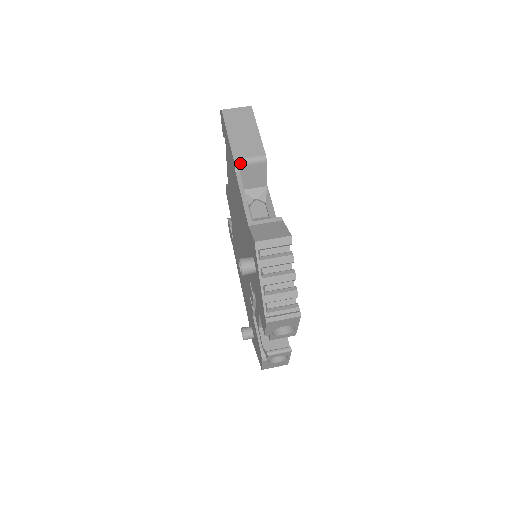
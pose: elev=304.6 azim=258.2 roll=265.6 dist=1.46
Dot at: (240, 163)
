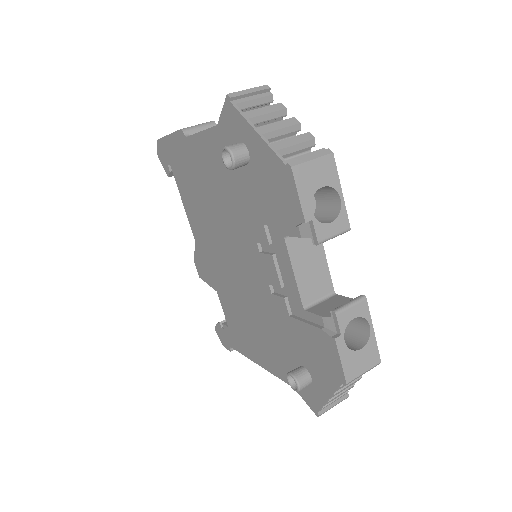
Dot at: (188, 130)
